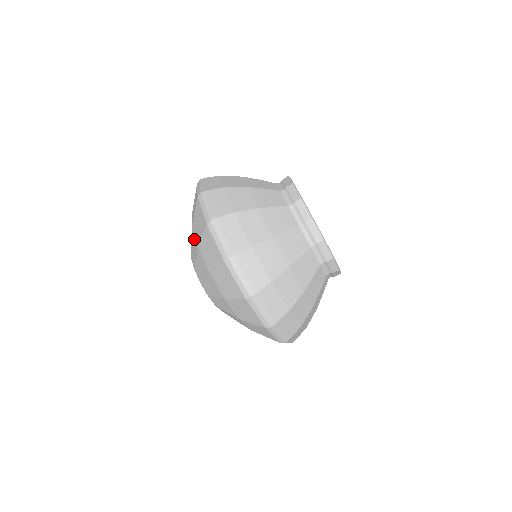
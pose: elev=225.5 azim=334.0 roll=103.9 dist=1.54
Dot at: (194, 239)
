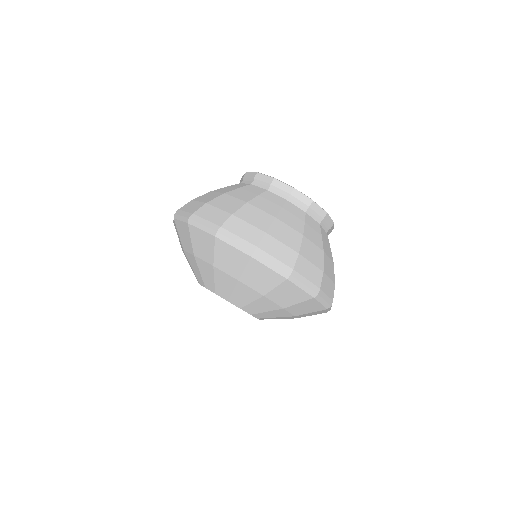
Dot at: (203, 264)
